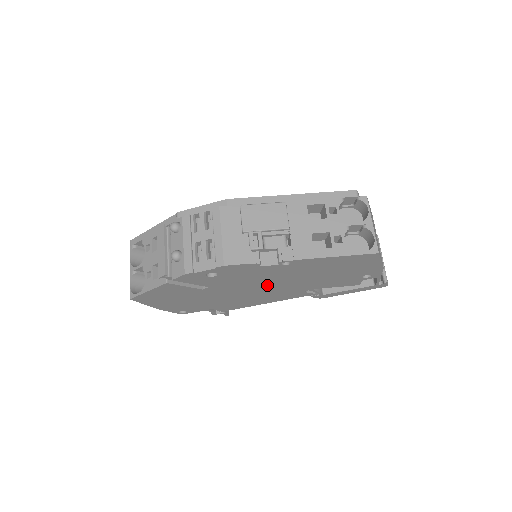
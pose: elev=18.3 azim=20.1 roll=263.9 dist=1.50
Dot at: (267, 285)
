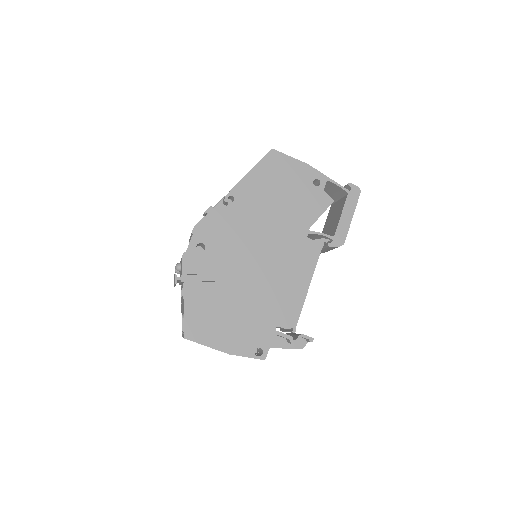
Dot at: (262, 244)
